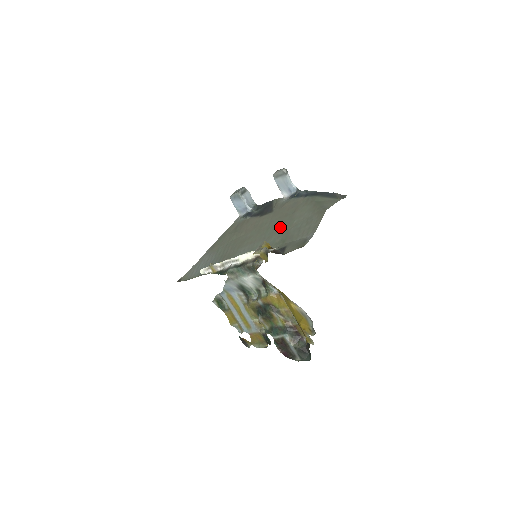
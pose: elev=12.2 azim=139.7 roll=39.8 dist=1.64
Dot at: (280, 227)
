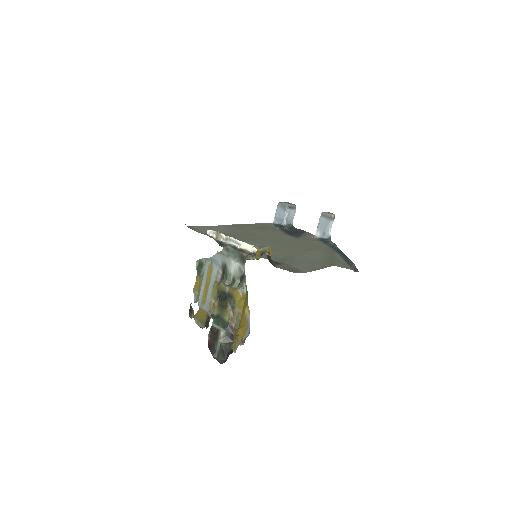
Dot at: (291, 250)
